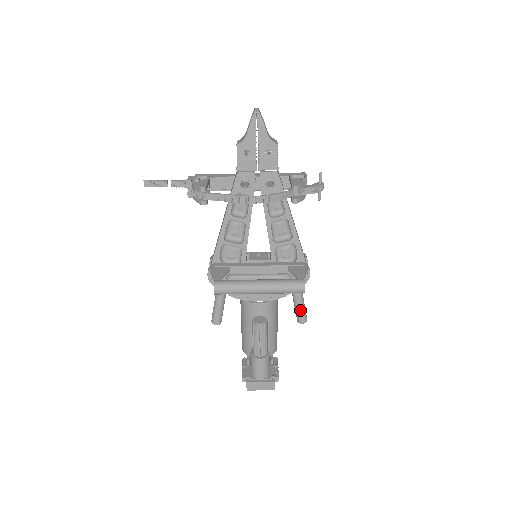
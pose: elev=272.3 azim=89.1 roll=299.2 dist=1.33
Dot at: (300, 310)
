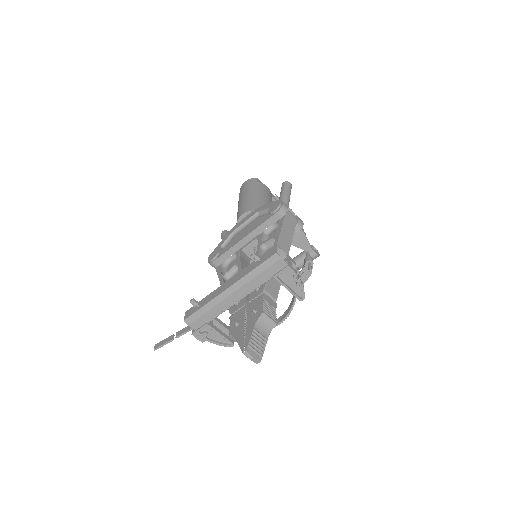
Dot at: occluded
